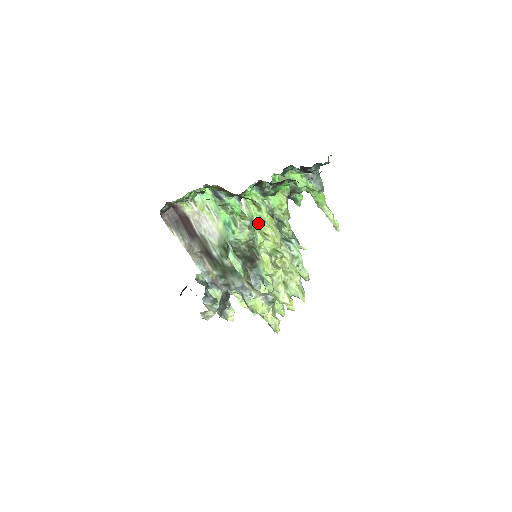
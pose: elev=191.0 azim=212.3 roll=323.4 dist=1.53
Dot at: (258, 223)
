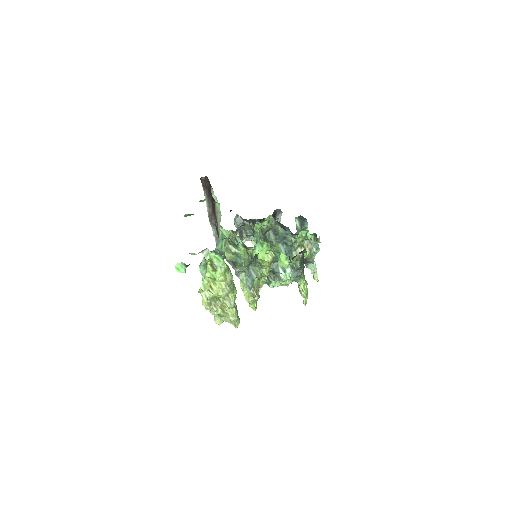
Dot at: (210, 277)
